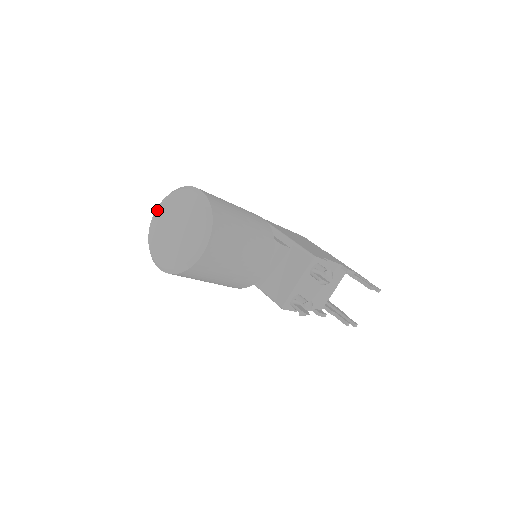
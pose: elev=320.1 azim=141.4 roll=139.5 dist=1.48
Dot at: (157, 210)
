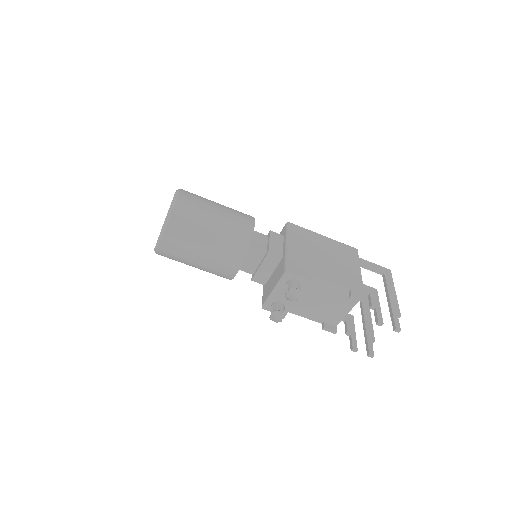
Dot at: occluded
